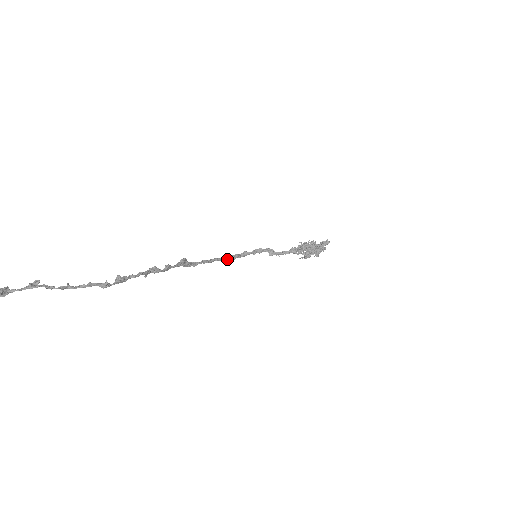
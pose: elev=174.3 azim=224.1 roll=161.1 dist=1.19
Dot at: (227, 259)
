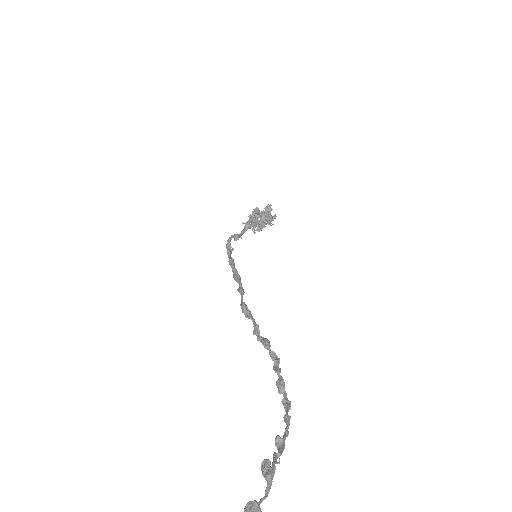
Dot at: (235, 271)
